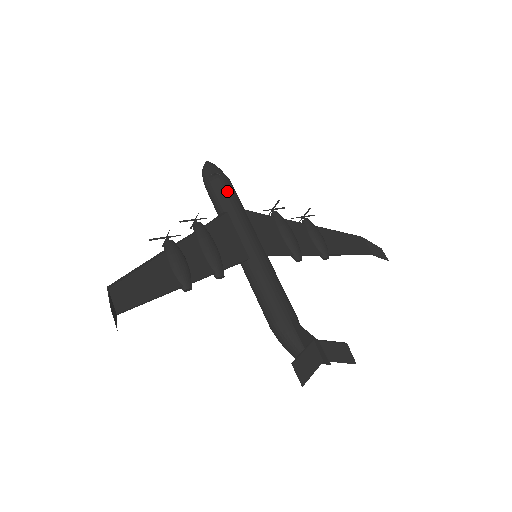
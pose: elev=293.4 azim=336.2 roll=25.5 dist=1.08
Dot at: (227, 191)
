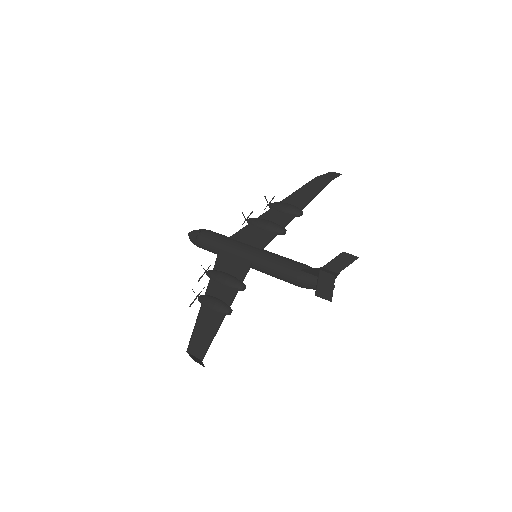
Dot at: (210, 238)
